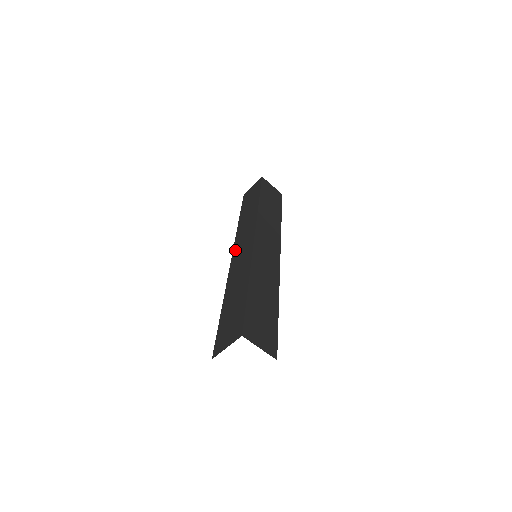
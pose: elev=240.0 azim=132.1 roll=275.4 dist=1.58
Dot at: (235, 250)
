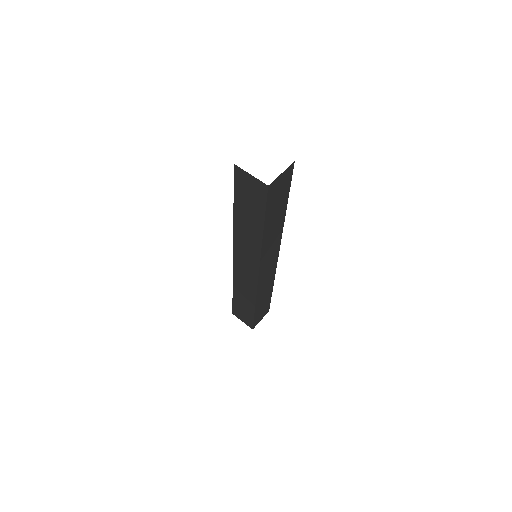
Dot at: occluded
